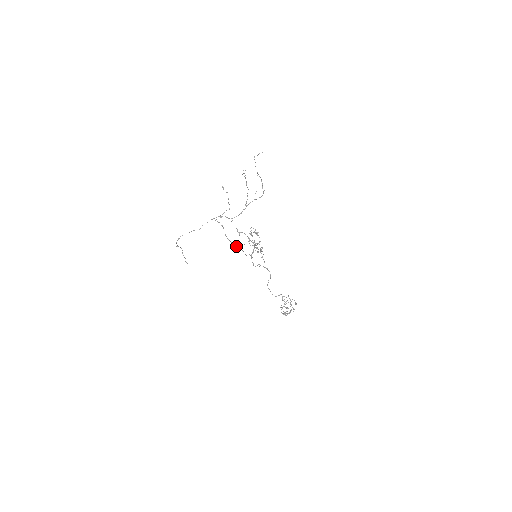
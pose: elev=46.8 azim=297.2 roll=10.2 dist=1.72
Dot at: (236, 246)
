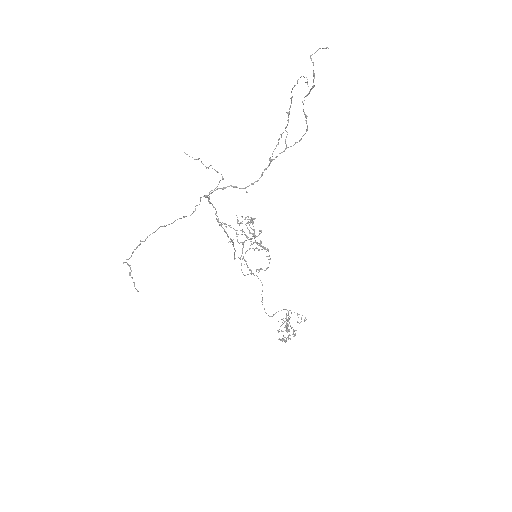
Dot at: (233, 242)
